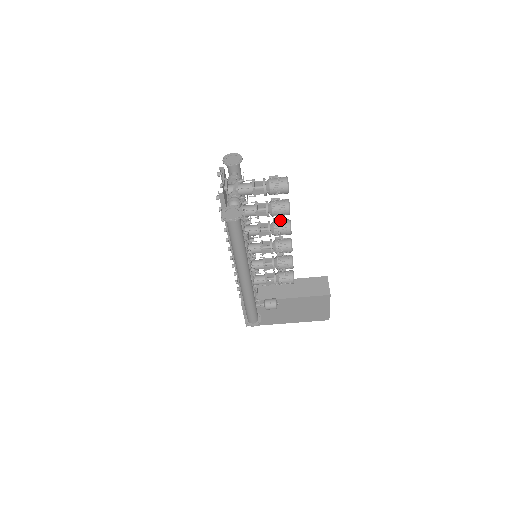
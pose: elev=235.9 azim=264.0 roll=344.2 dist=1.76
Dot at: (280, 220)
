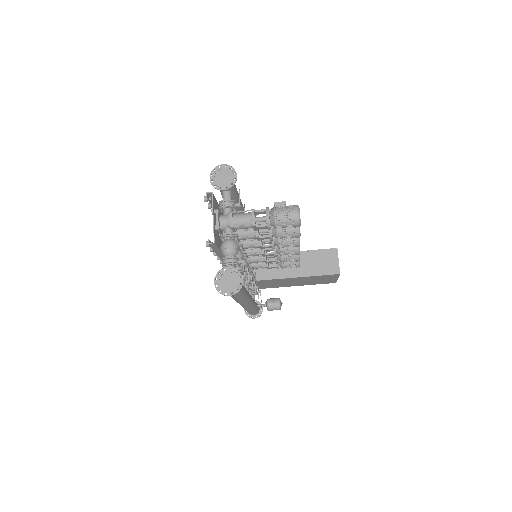
Dot at: occluded
